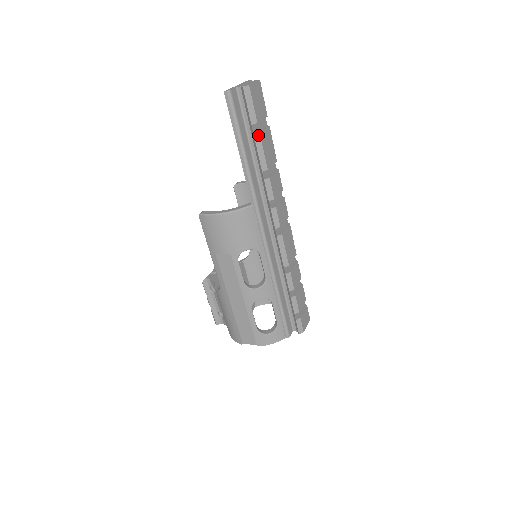
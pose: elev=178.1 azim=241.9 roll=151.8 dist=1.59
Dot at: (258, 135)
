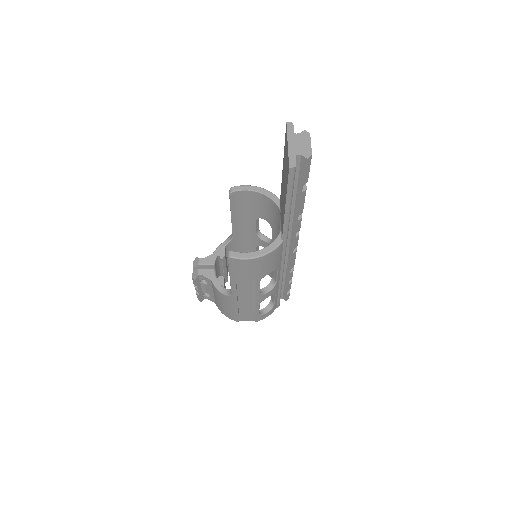
Dot at: (305, 191)
